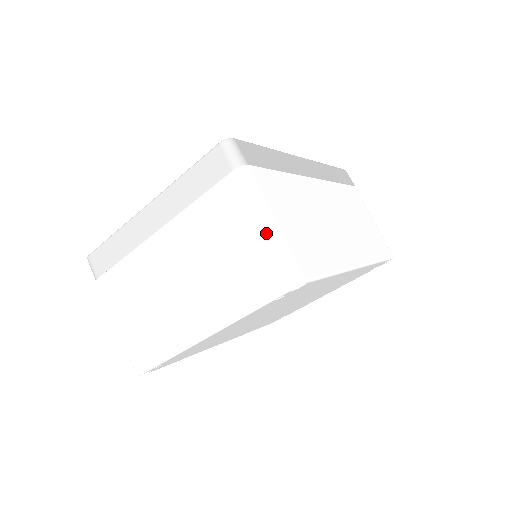
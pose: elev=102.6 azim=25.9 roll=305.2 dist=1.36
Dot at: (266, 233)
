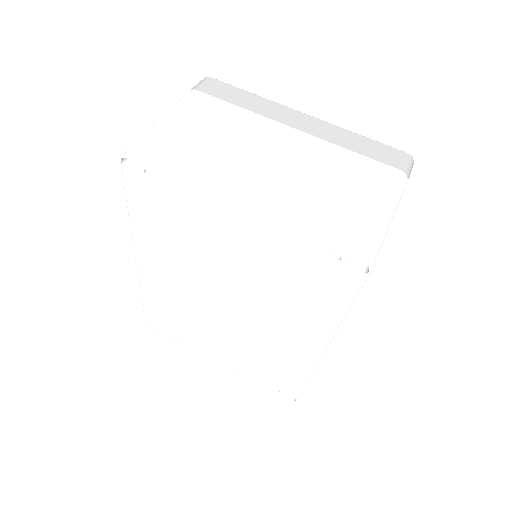
Dot at: (383, 216)
